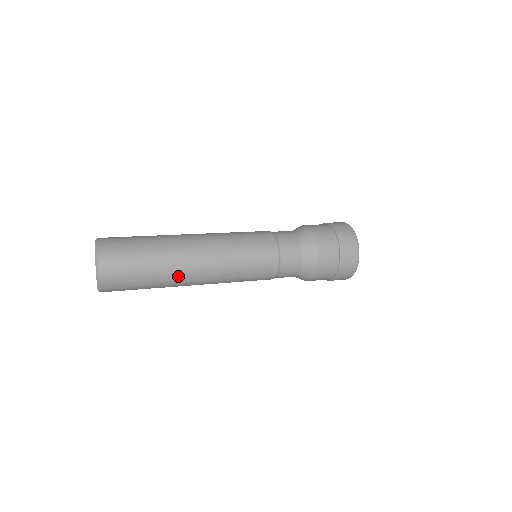
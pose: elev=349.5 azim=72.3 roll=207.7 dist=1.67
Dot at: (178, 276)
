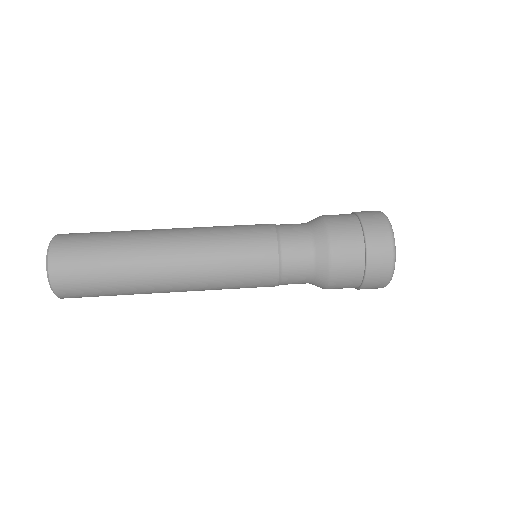
Dot at: occluded
